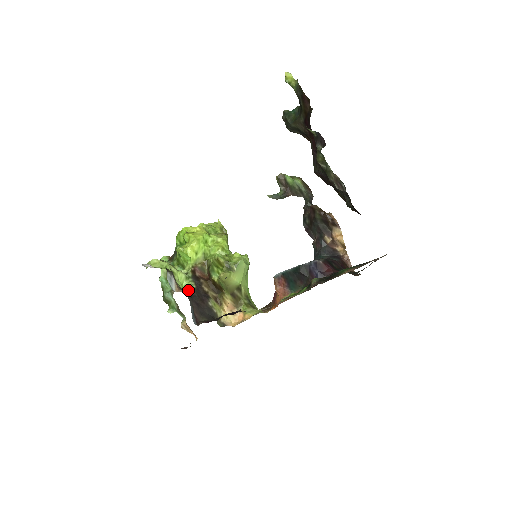
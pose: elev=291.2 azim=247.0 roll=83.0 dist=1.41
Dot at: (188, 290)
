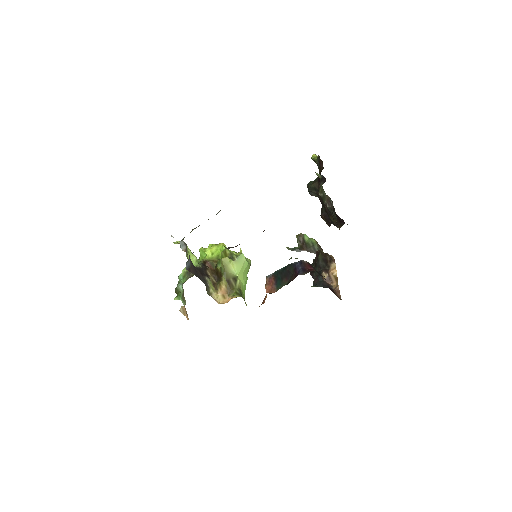
Dot at: occluded
